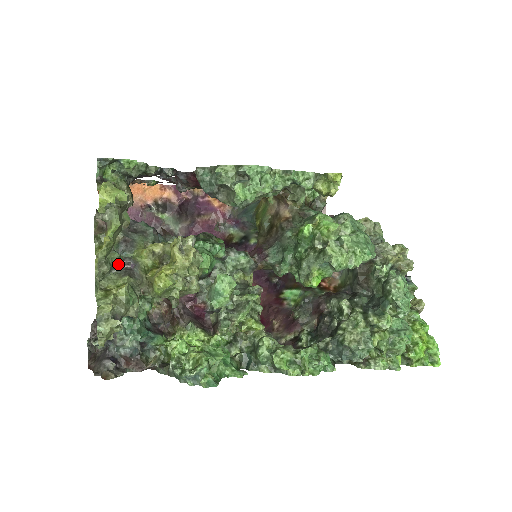
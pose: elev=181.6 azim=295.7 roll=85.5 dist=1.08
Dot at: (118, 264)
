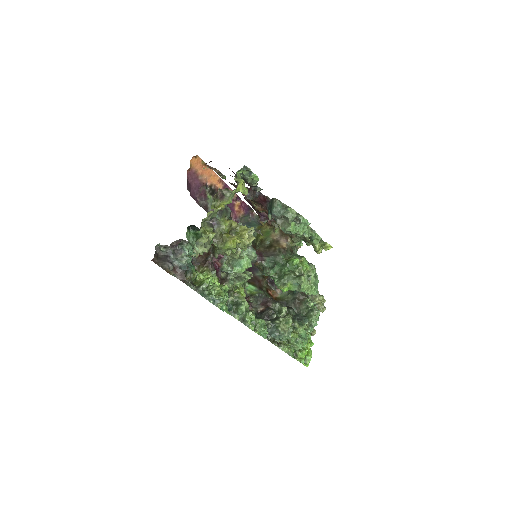
Dot at: (210, 219)
